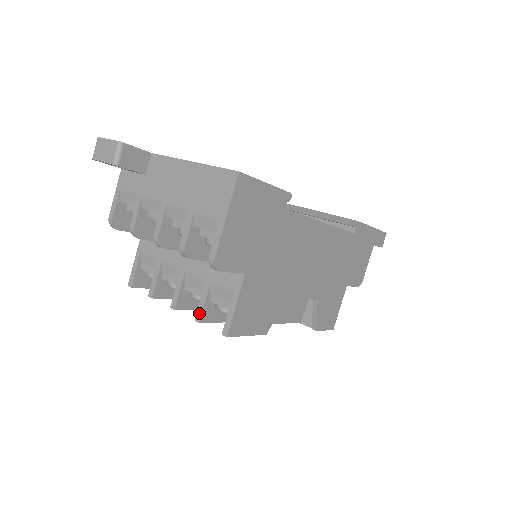
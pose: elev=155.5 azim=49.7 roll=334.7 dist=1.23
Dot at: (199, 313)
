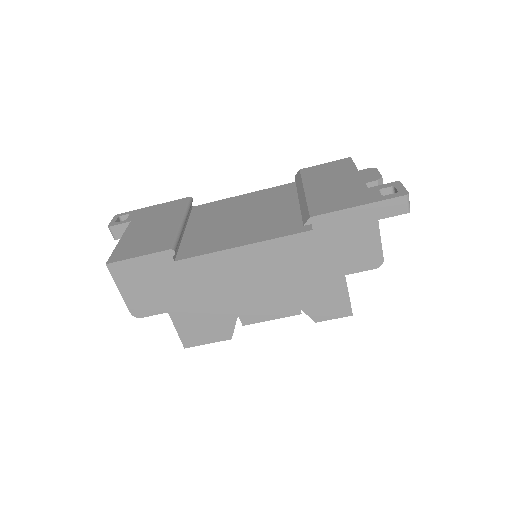
Dot at: occluded
